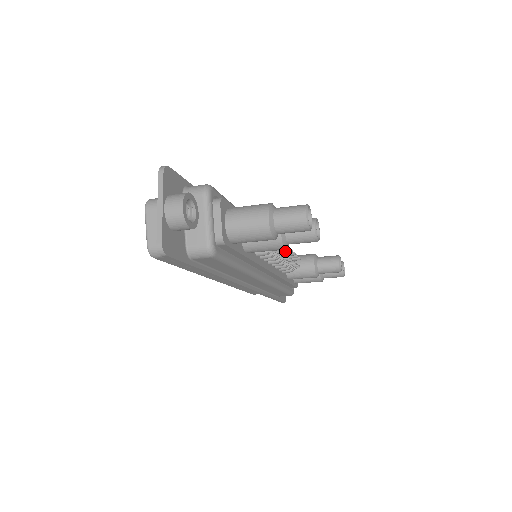
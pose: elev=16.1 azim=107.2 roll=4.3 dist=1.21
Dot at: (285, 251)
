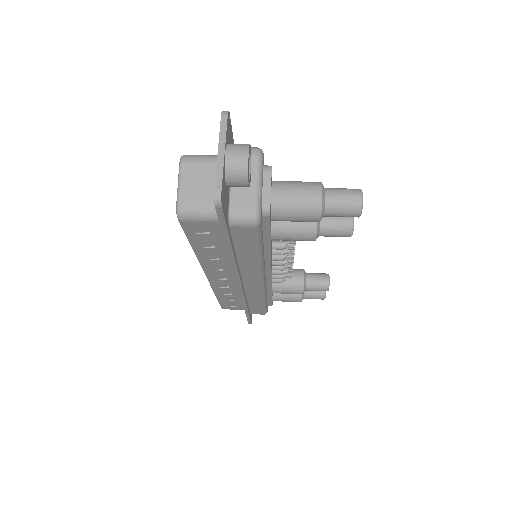
Dot at: occluded
